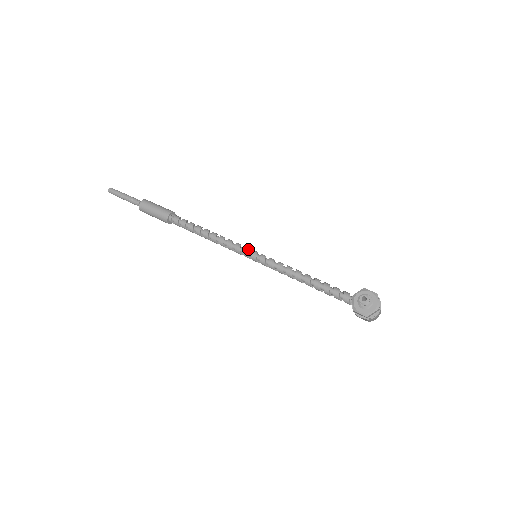
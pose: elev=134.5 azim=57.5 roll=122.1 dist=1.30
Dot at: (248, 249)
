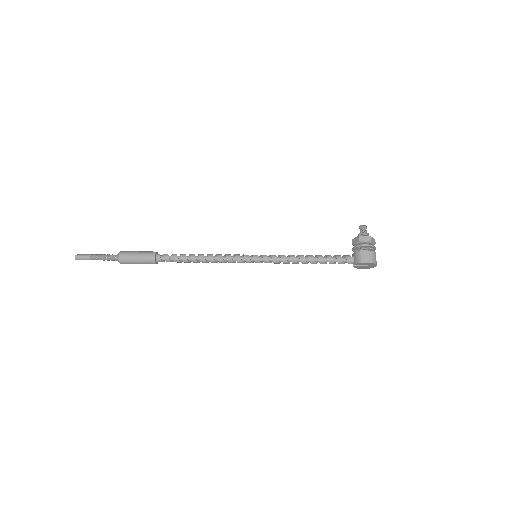
Dot at: occluded
